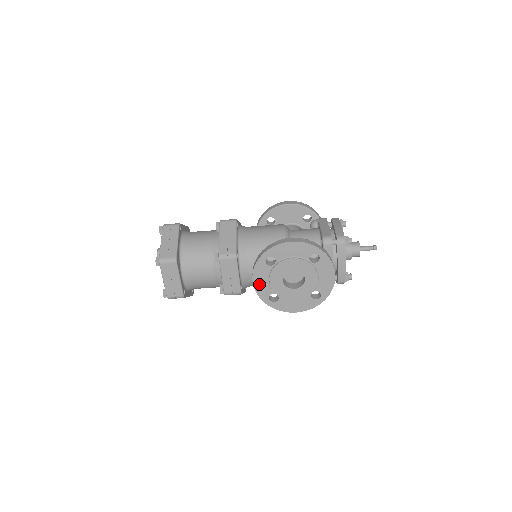
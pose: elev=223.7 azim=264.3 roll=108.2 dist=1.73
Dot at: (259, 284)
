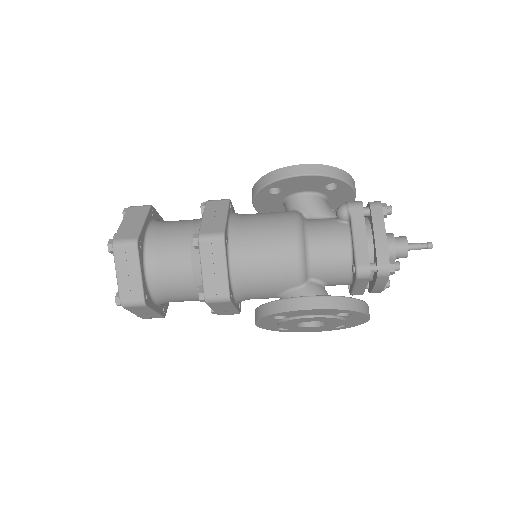
Dot at: (264, 325)
